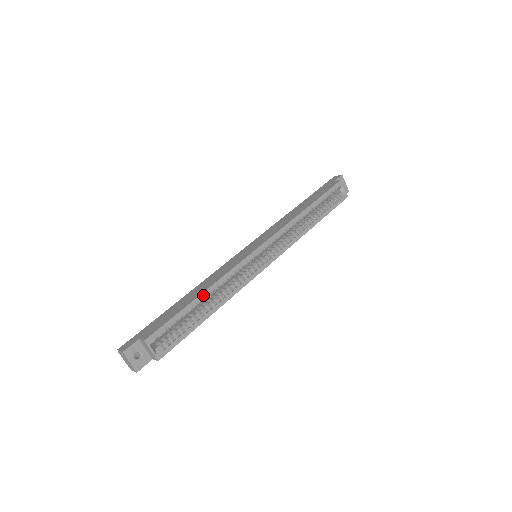
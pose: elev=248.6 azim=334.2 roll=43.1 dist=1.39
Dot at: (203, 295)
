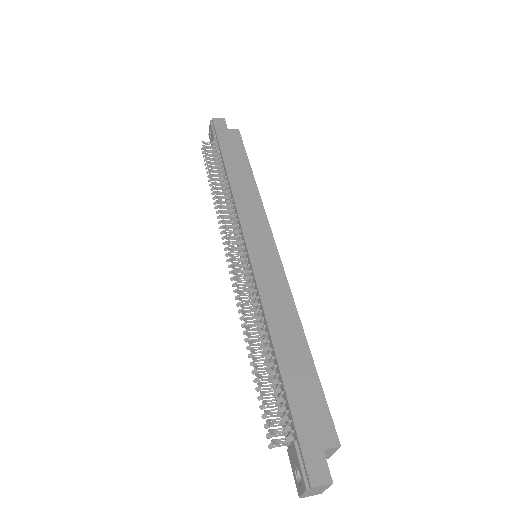
Dot at: (305, 341)
